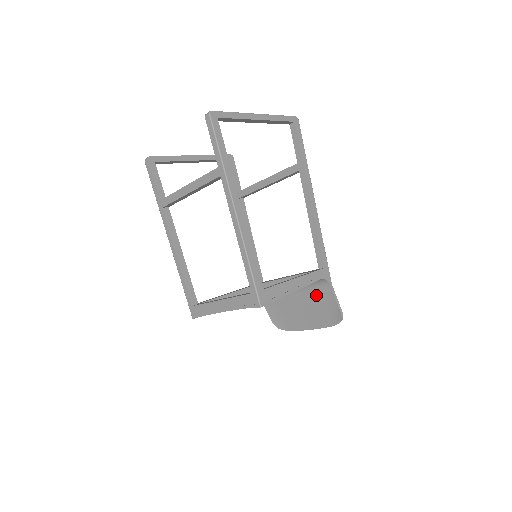
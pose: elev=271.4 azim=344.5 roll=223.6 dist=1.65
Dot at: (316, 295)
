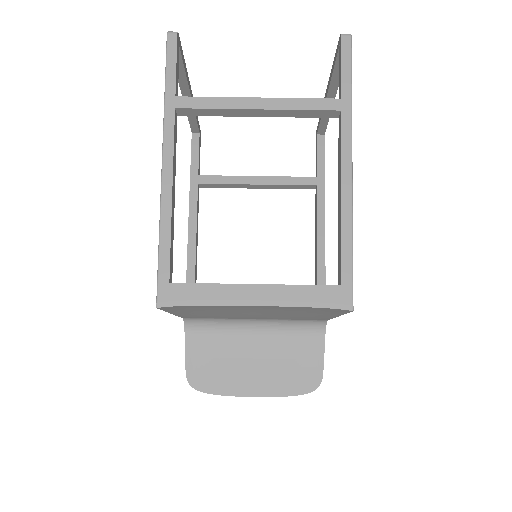
Dot at: (294, 344)
